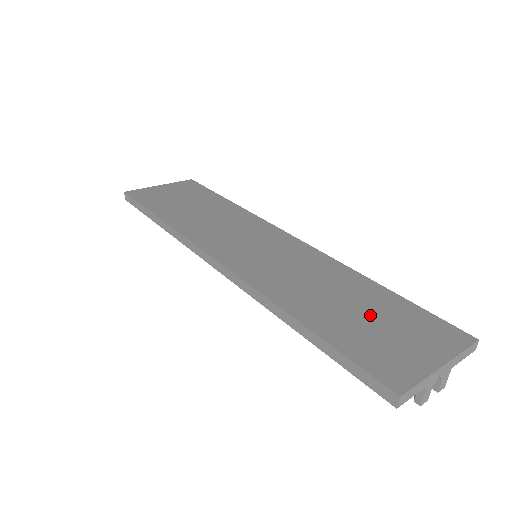
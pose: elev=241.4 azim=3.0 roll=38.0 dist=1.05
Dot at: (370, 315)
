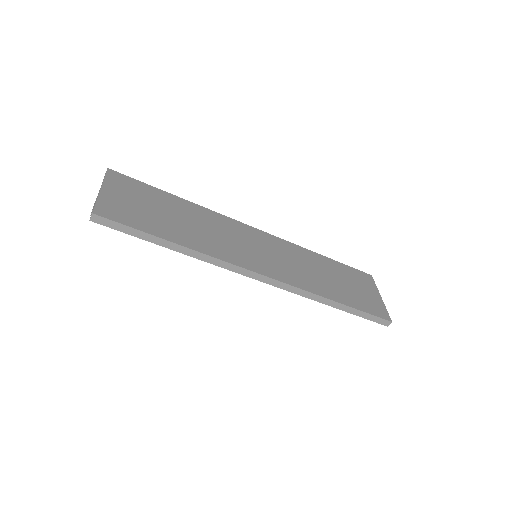
Dot at: (345, 281)
